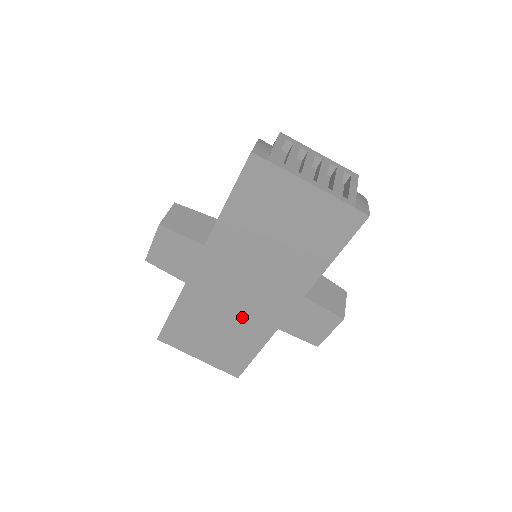
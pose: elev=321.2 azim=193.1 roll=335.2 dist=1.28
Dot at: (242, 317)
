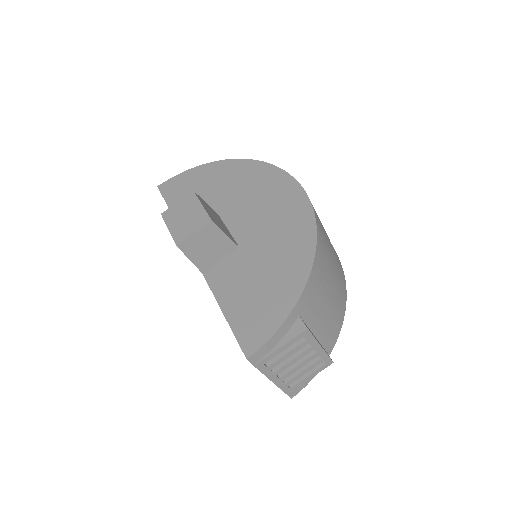
Dot at: occluded
